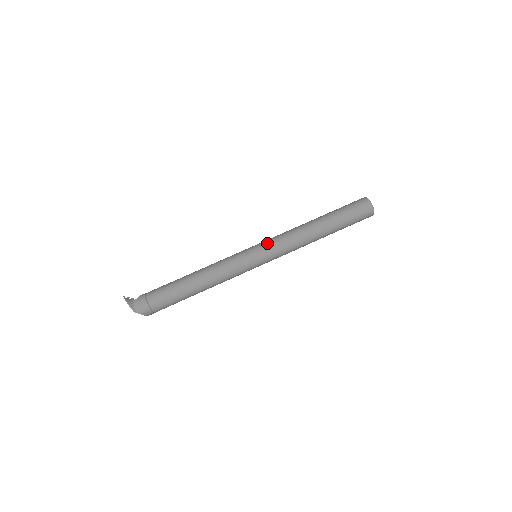
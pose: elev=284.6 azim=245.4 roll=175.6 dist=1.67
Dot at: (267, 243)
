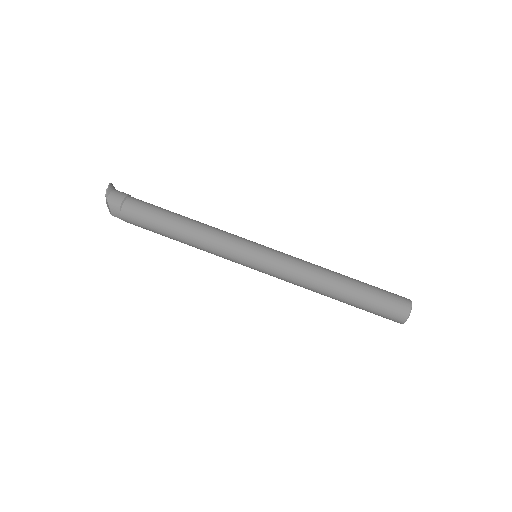
Dot at: (277, 251)
